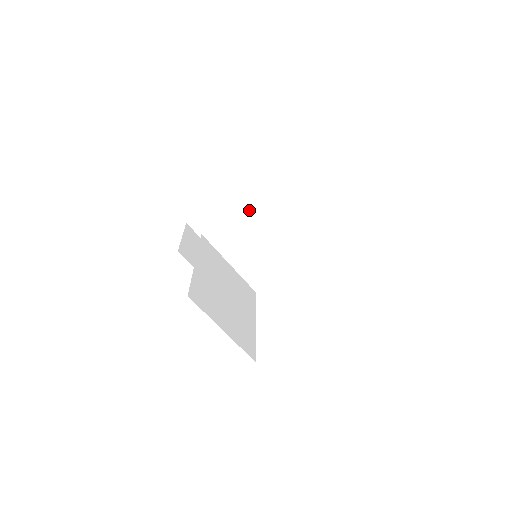
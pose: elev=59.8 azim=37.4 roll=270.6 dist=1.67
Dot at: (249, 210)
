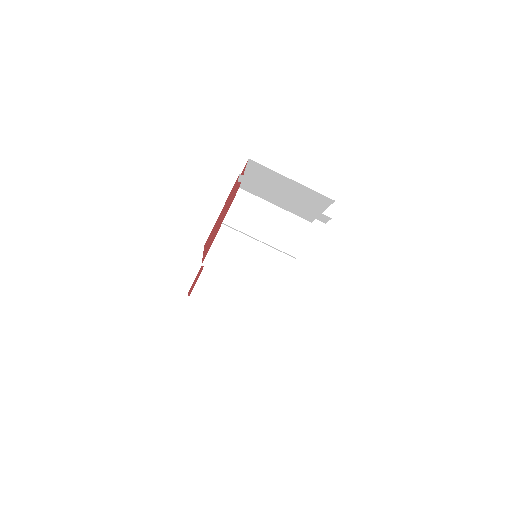
Dot at: (229, 222)
